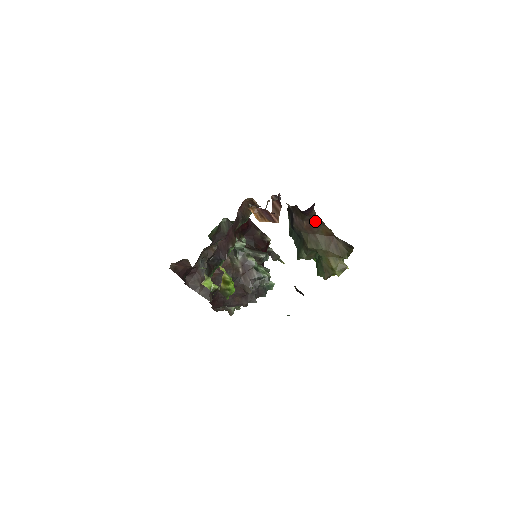
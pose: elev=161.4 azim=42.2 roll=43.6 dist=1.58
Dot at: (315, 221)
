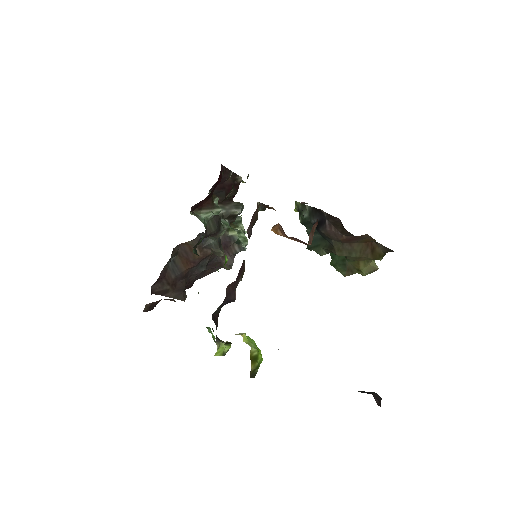
Dot at: (361, 237)
